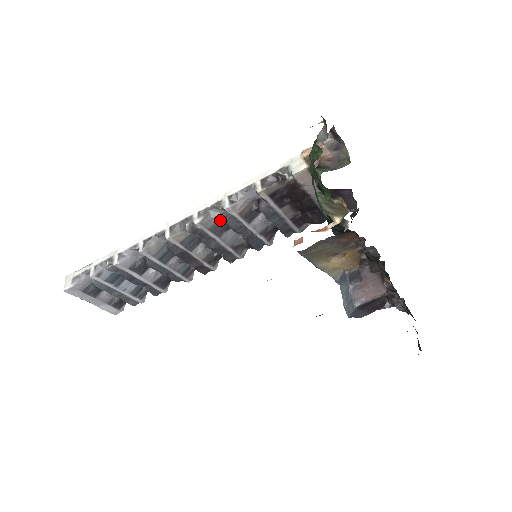
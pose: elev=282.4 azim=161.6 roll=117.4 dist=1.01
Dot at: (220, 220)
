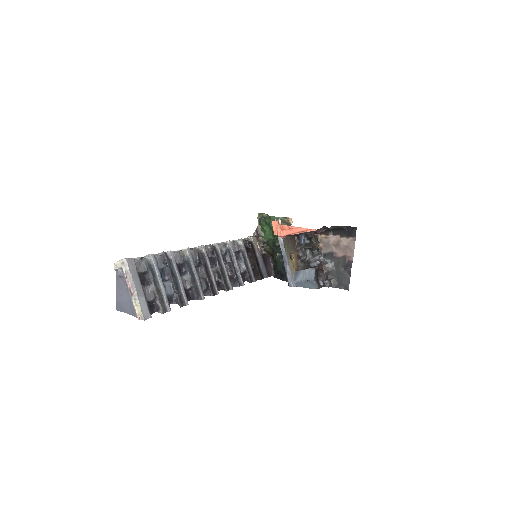
Dot at: (222, 254)
